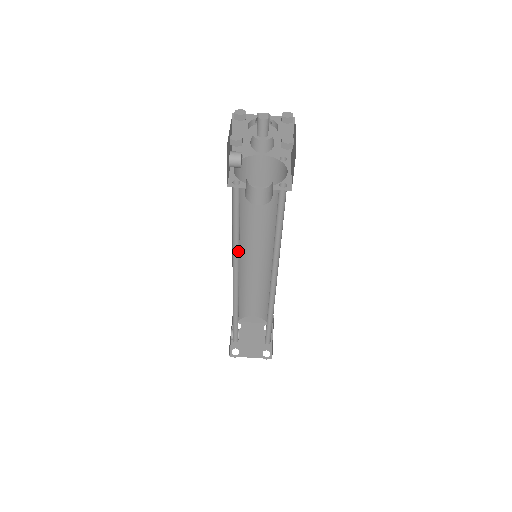
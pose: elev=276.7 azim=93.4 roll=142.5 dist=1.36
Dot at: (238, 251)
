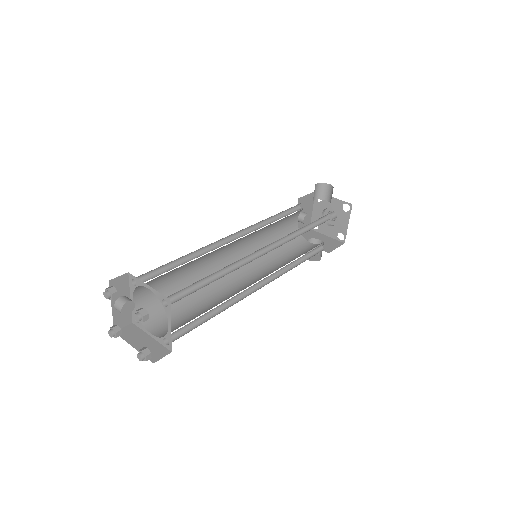
Dot at: occluded
